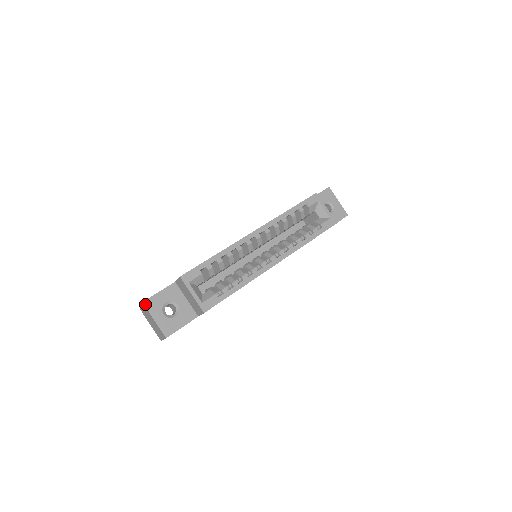
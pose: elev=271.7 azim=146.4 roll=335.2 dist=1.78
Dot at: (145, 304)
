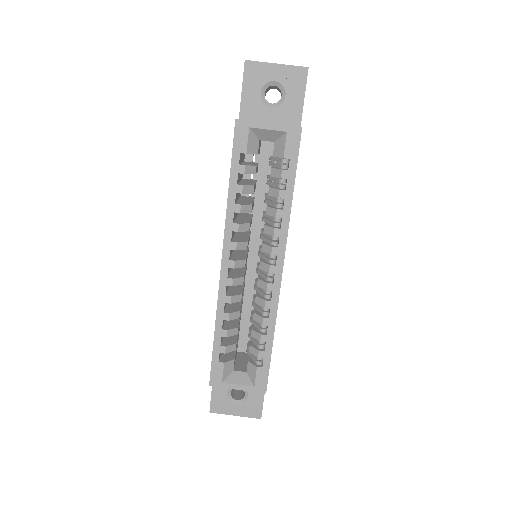
Dot at: (213, 412)
